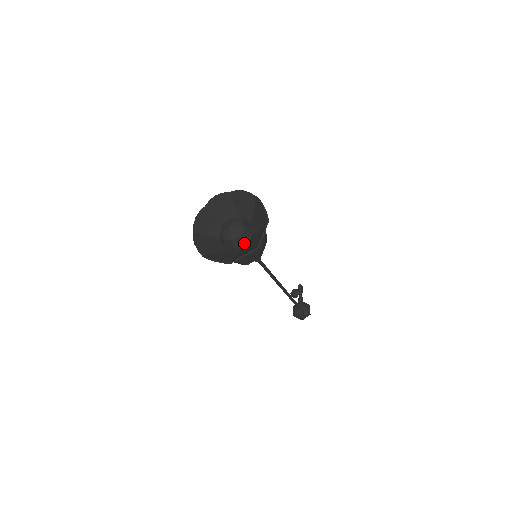
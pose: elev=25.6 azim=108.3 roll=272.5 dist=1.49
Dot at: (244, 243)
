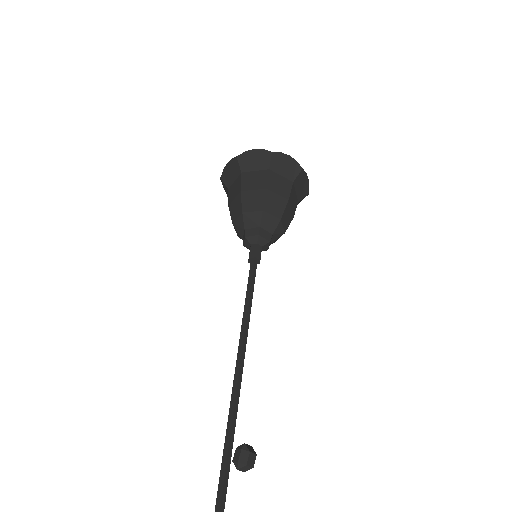
Dot at: occluded
